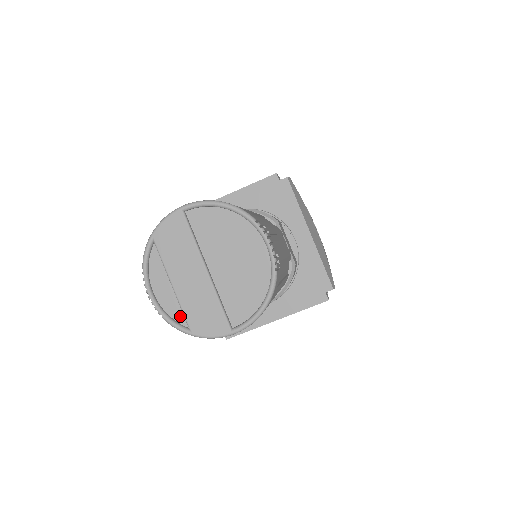
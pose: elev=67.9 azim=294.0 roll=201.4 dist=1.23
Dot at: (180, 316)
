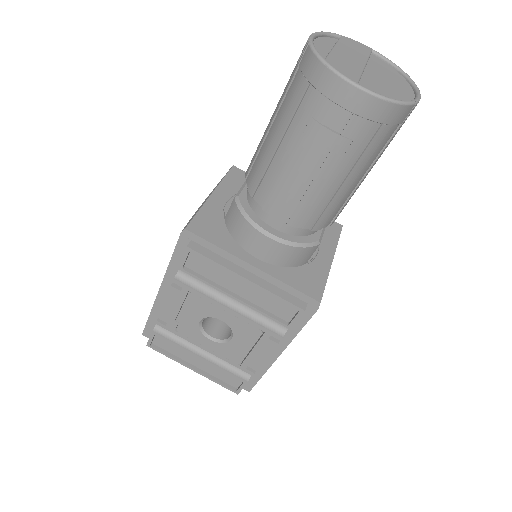
Dot at: (322, 56)
